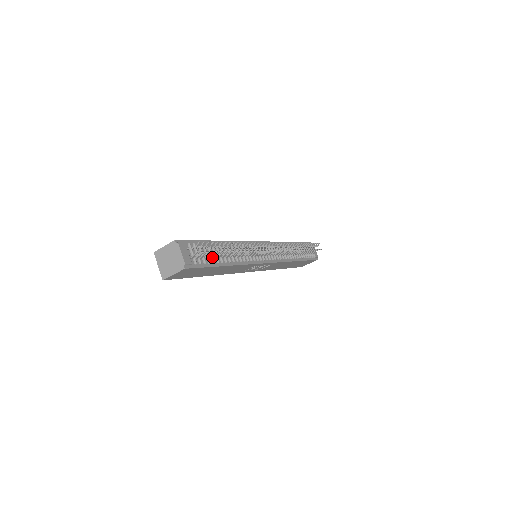
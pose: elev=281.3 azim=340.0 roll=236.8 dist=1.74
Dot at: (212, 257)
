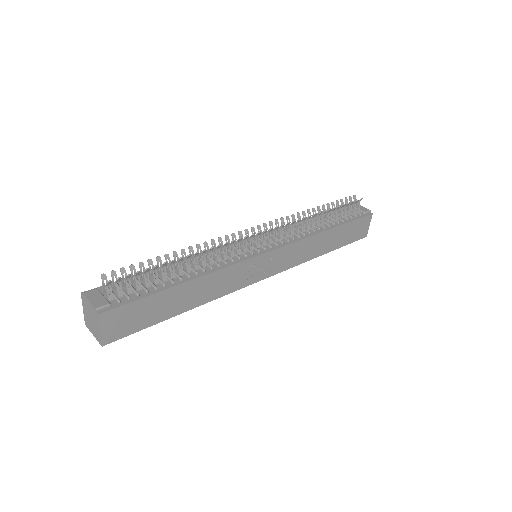
Dot at: (151, 284)
